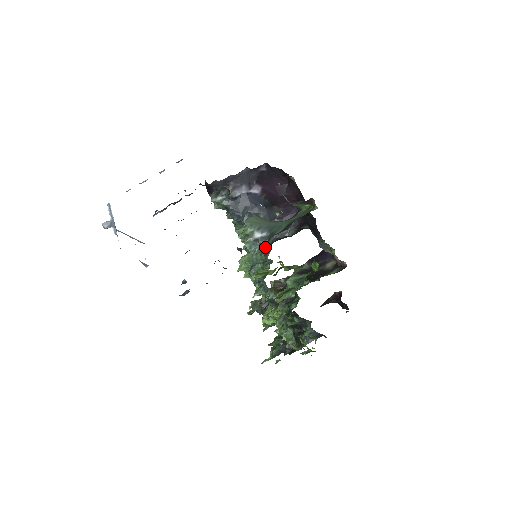
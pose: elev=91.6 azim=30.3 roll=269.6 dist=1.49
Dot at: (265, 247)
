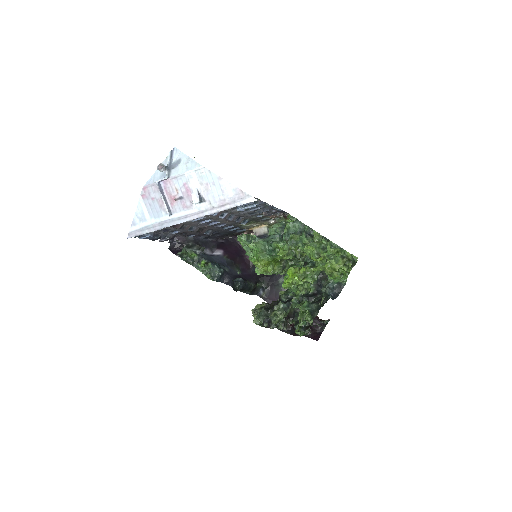
Dot at: (283, 214)
